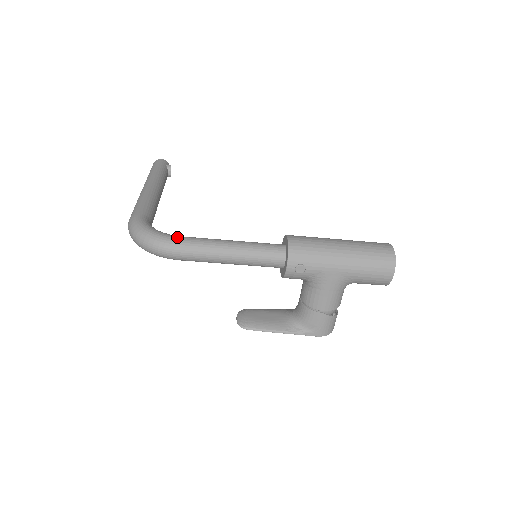
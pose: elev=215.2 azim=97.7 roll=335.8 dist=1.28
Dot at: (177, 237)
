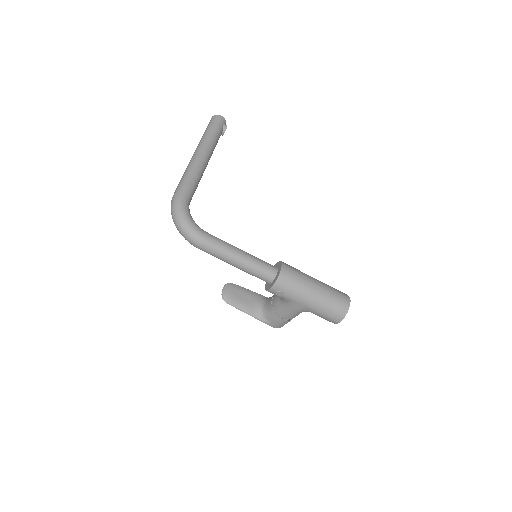
Dot at: (204, 234)
